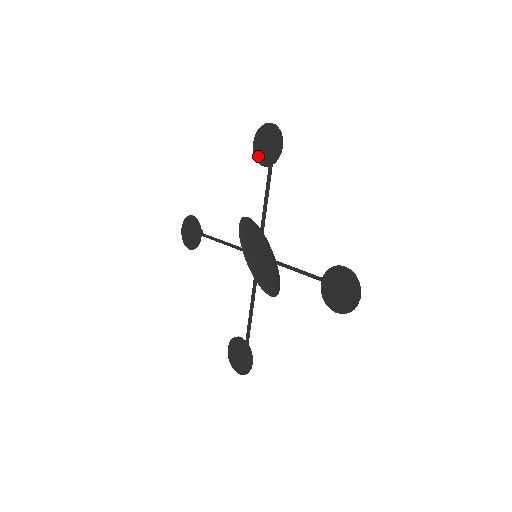
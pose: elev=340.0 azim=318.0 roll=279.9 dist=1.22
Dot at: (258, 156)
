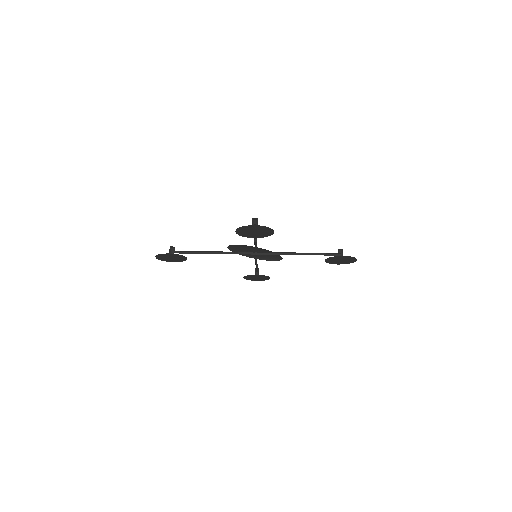
Dot at: (245, 235)
